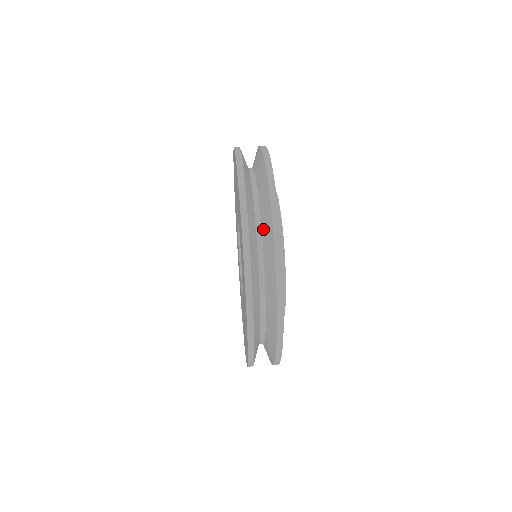
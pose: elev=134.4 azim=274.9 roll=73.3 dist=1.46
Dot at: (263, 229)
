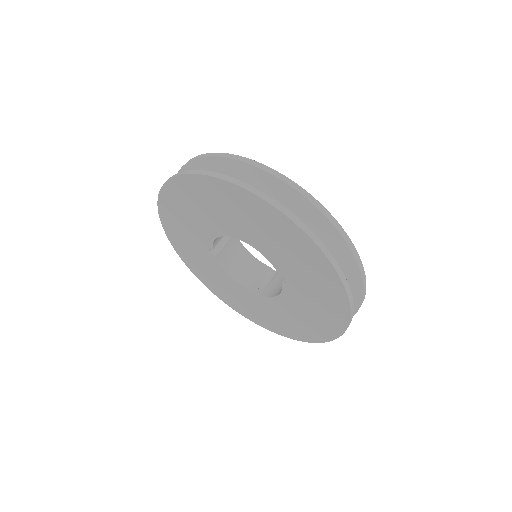
Dot at: occluded
